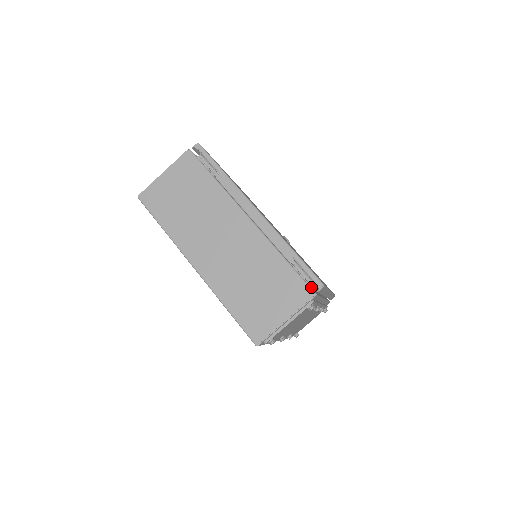
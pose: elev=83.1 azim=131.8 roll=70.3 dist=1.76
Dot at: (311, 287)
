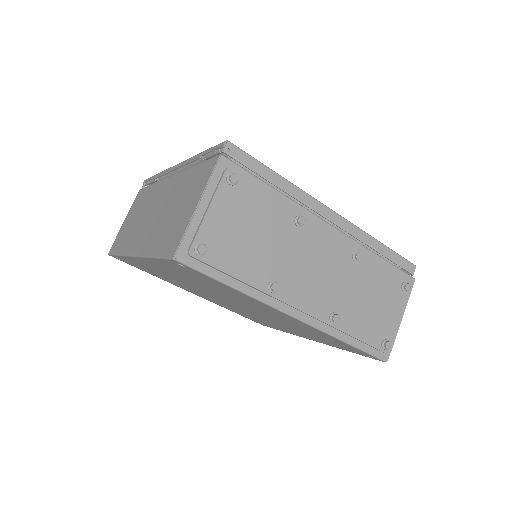
Dot at: occluded
